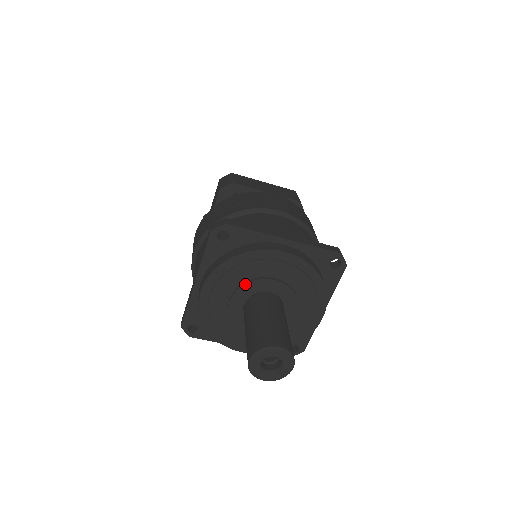
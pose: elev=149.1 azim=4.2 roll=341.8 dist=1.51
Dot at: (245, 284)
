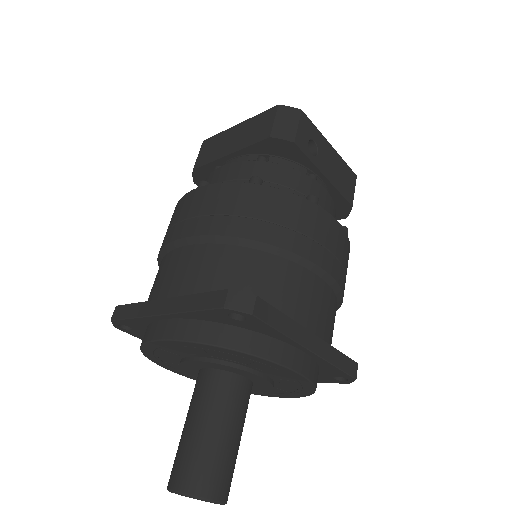
Dot at: (180, 366)
